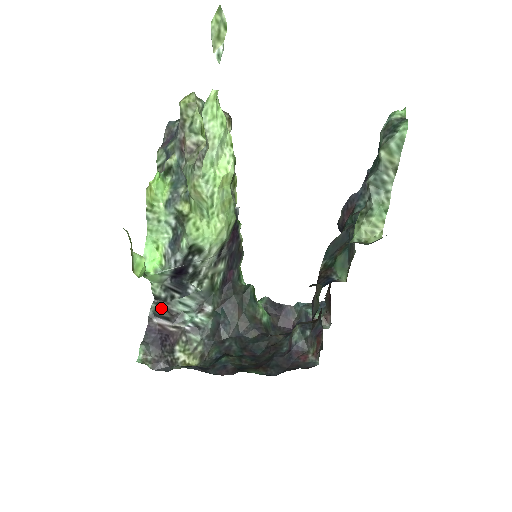
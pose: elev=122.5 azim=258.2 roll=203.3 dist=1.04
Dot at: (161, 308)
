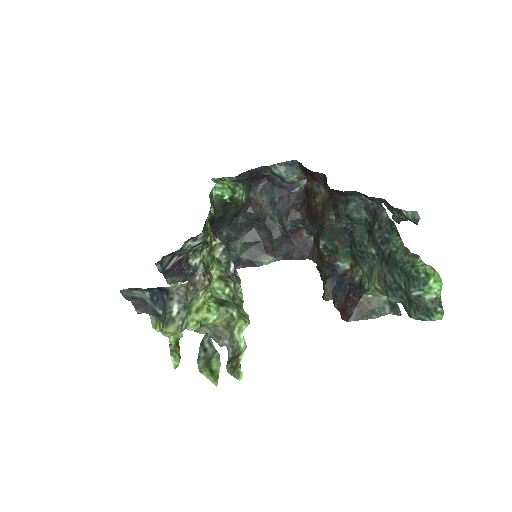
Dot at: (163, 260)
